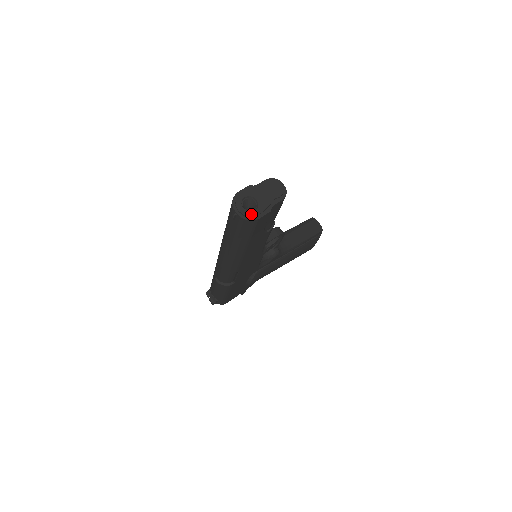
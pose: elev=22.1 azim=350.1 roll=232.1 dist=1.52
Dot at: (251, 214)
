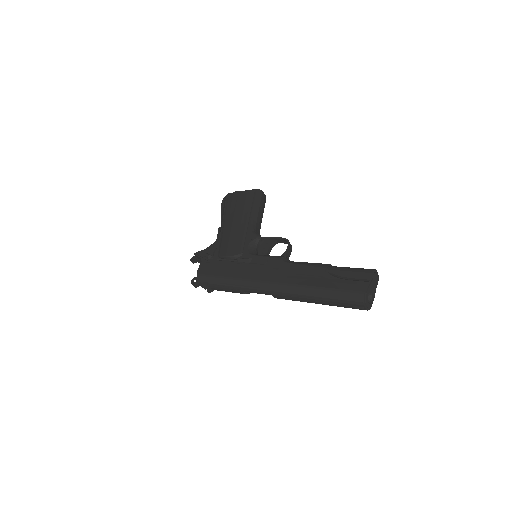
Dot at: (371, 305)
